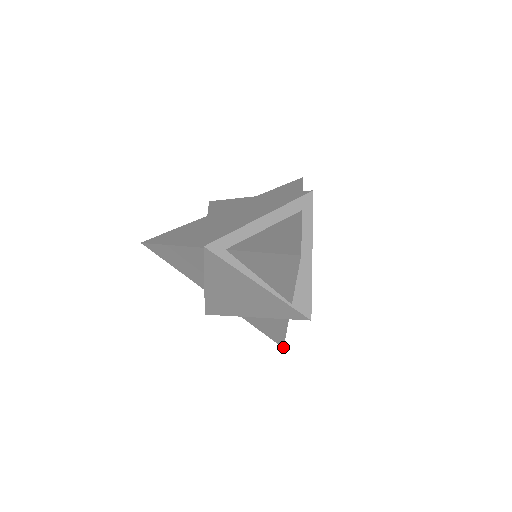
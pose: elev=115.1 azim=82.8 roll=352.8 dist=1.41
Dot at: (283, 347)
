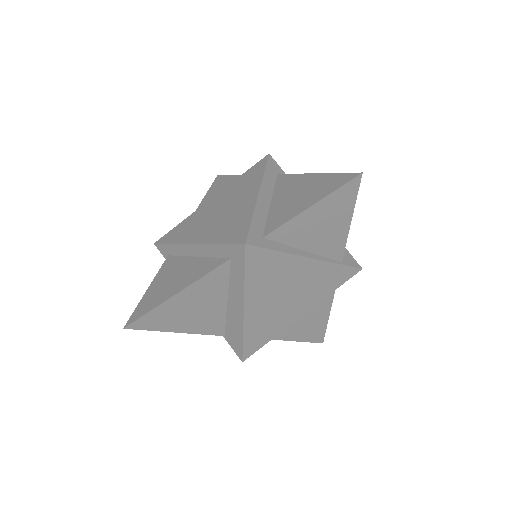
Dot at: (322, 342)
